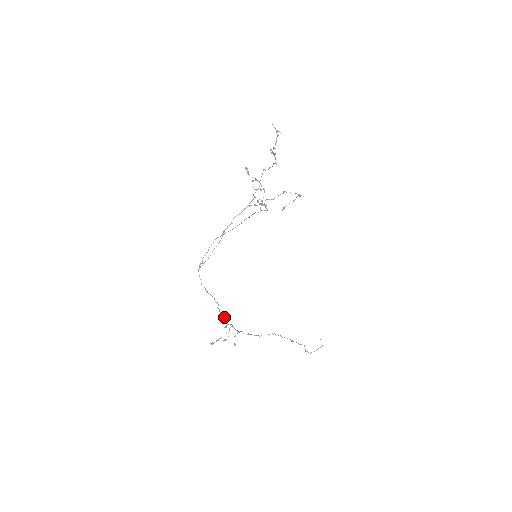
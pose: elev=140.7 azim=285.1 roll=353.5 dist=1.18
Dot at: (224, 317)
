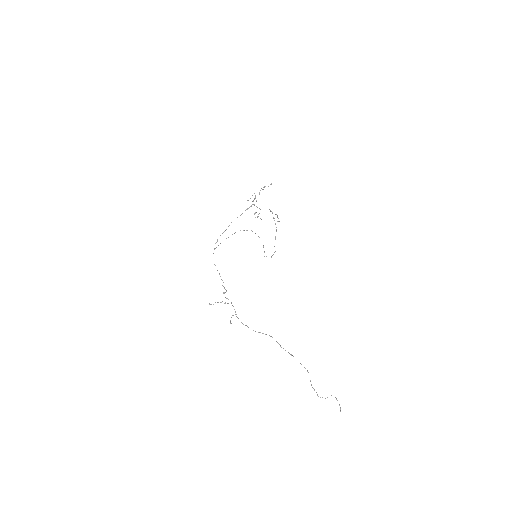
Dot at: (225, 289)
